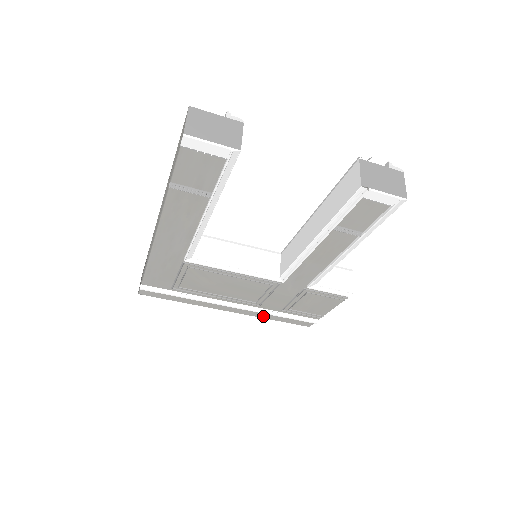
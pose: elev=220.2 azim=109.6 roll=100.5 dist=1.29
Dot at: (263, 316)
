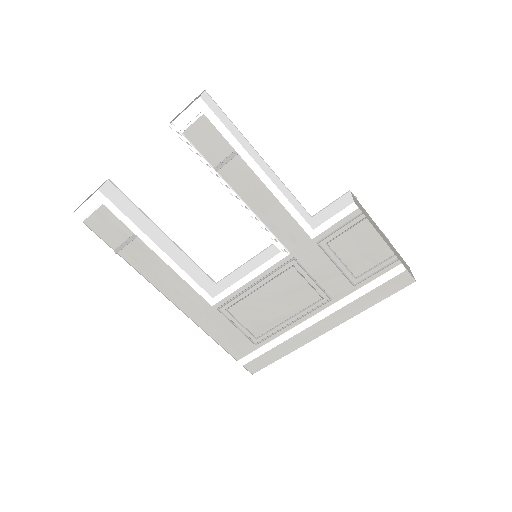
Dot at: (358, 309)
